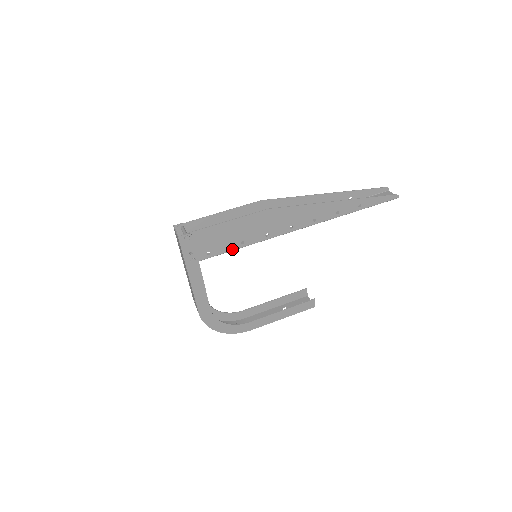
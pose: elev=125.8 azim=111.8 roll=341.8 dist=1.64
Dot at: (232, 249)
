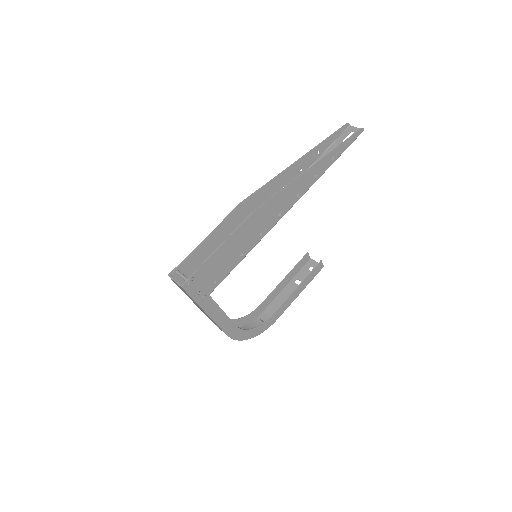
Dot at: (235, 266)
